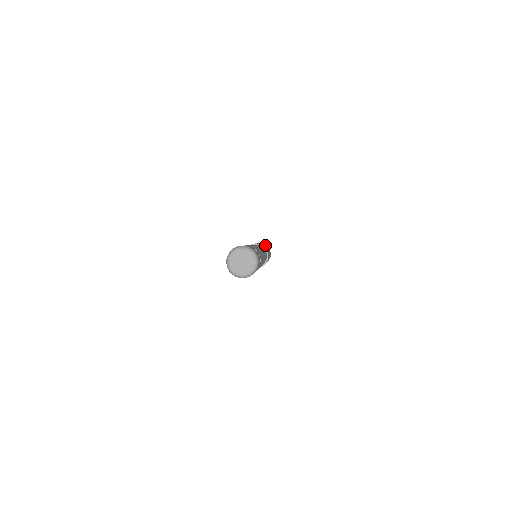
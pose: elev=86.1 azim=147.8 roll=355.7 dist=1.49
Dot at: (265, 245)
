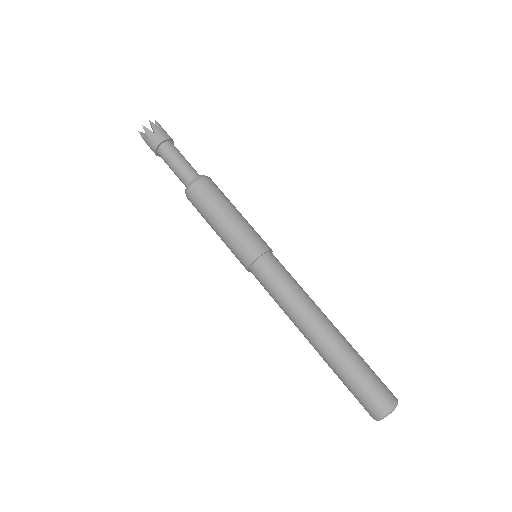
Dot at: (216, 196)
